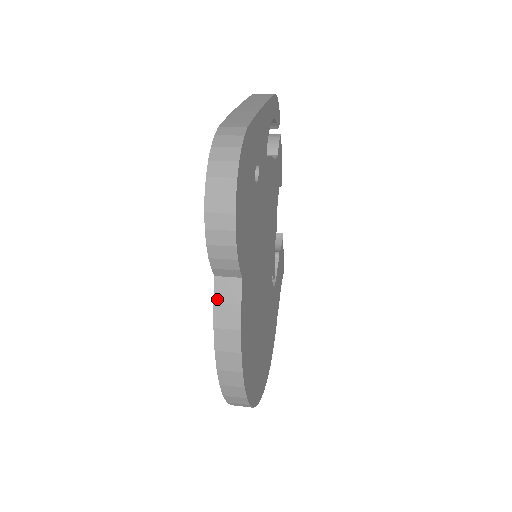
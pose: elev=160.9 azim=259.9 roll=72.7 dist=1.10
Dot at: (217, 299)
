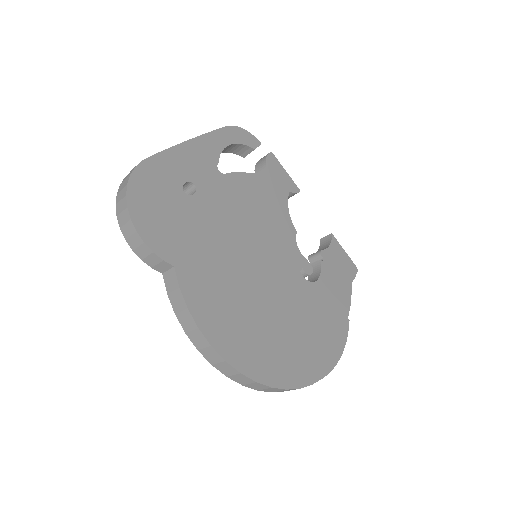
Dot at: (168, 290)
